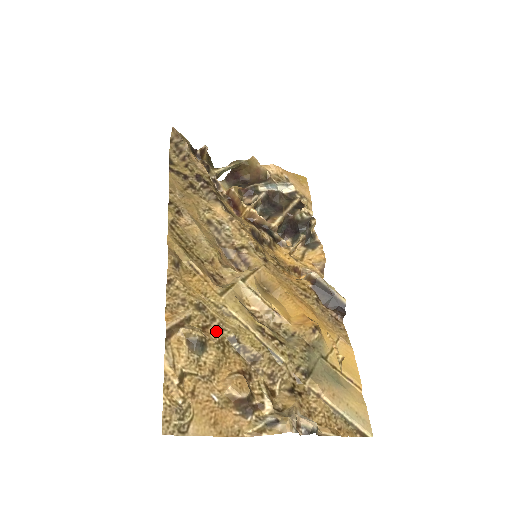
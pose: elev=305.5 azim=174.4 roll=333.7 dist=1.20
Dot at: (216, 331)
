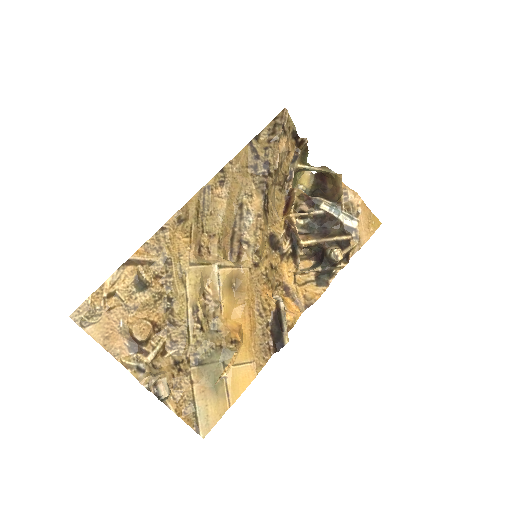
Dot at: (164, 285)
